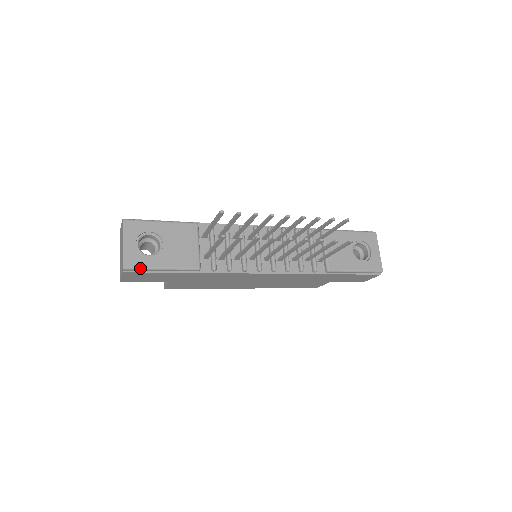
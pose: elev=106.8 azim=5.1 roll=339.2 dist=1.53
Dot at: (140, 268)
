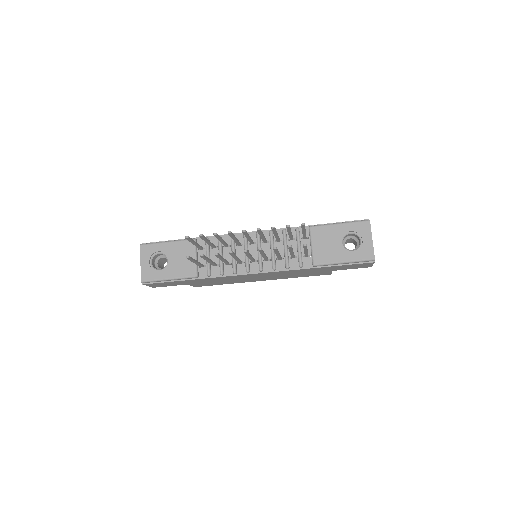
Dot at: (152, 281)
